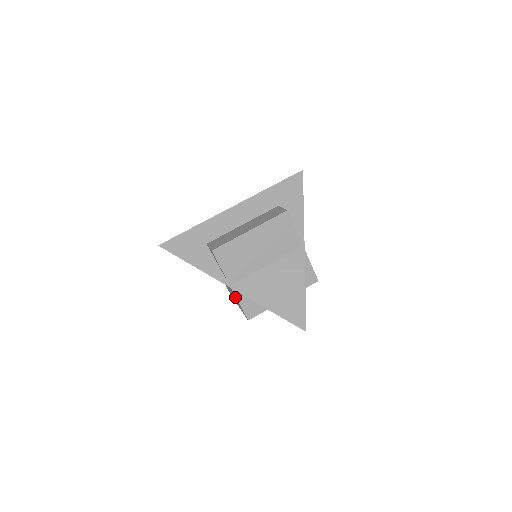
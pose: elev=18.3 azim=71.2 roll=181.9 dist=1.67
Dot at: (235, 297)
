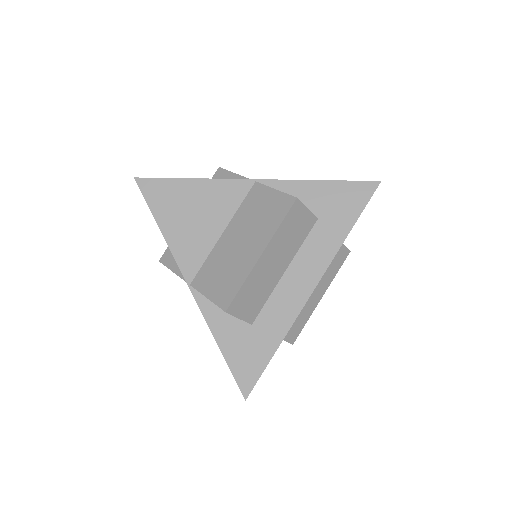
Dot at: (261, 202)
